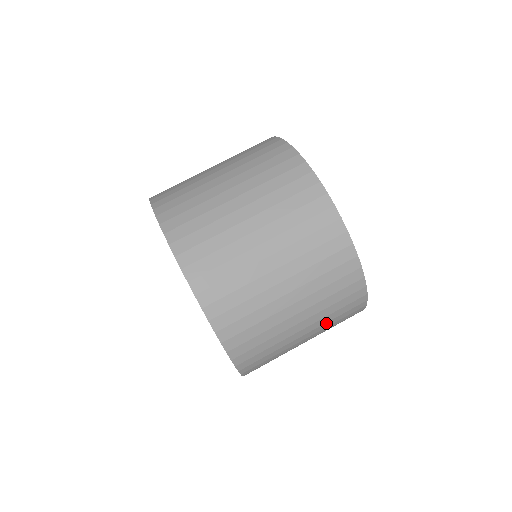
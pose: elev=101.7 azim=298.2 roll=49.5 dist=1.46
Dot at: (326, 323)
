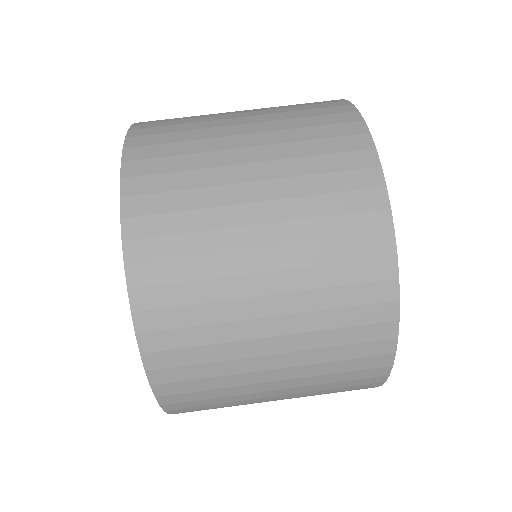
Dot at: (308, 246)
